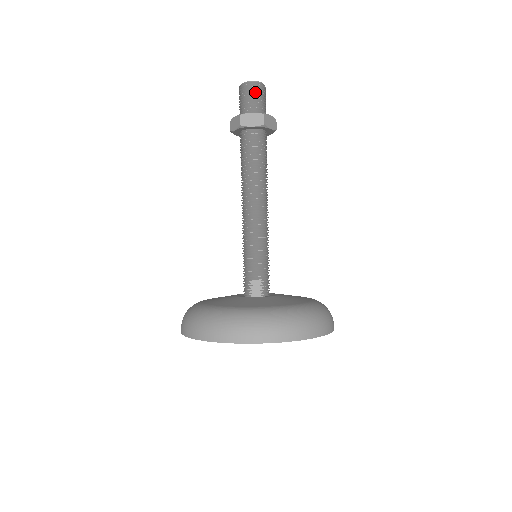
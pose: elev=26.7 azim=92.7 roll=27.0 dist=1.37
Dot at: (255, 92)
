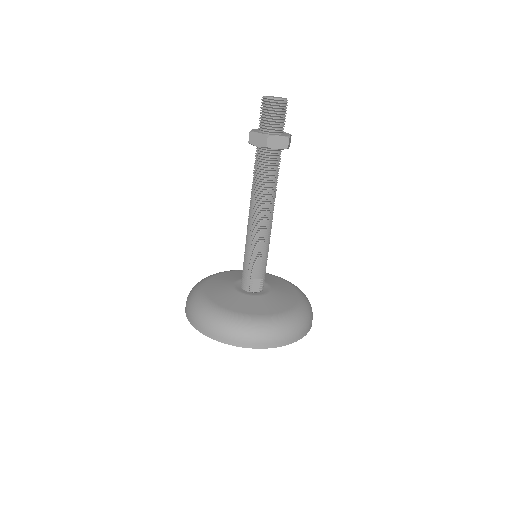
Dot at: (281, 111)
